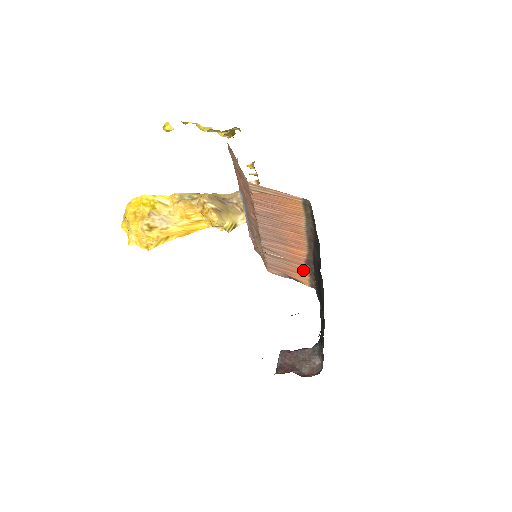
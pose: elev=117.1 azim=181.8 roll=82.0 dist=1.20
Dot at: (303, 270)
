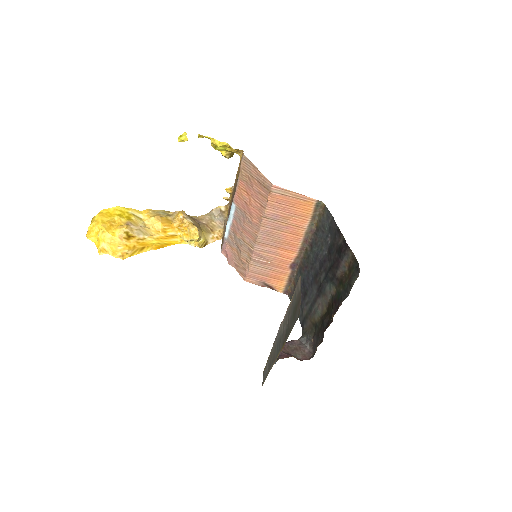
Dot at: (284, 275)
